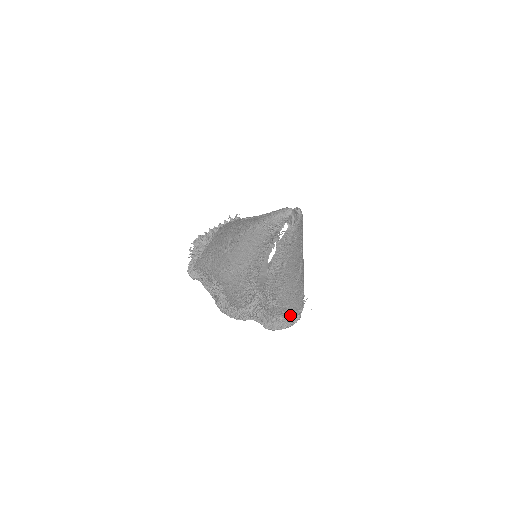
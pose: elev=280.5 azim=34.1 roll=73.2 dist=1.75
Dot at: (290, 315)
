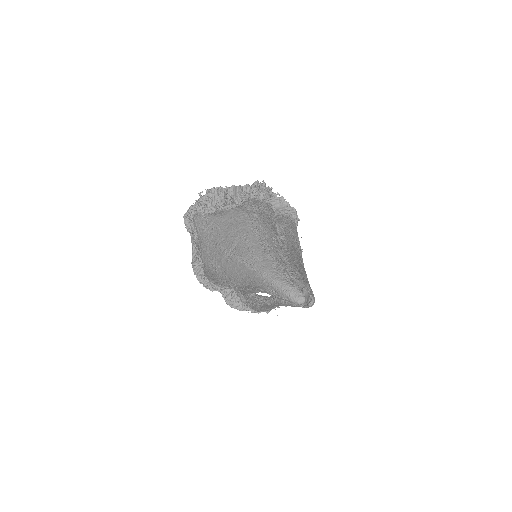
Dot at: occluded
